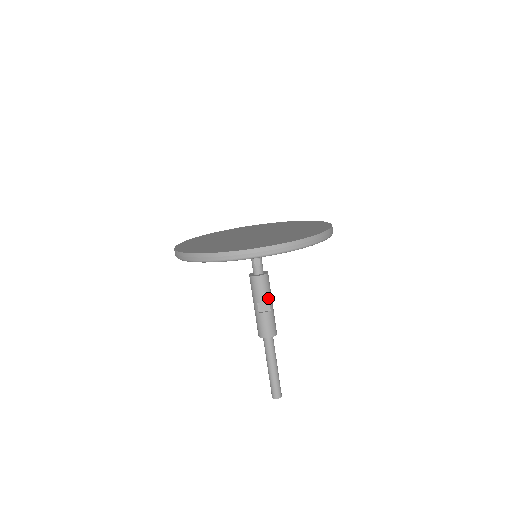
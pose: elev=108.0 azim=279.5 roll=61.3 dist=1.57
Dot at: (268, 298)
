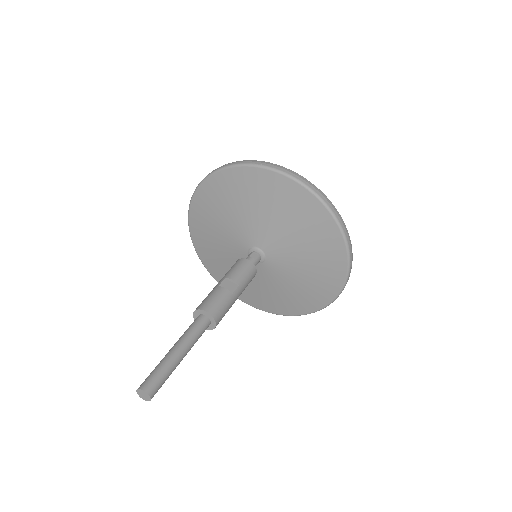
Dot at: (240, 283)
